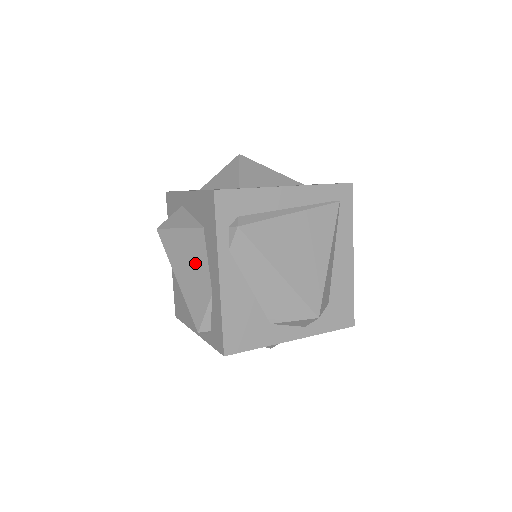
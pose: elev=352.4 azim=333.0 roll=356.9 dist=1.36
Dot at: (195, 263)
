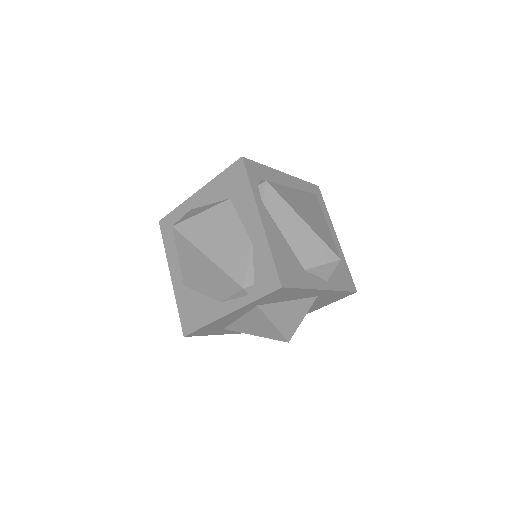
Dot at: (226, 230)
